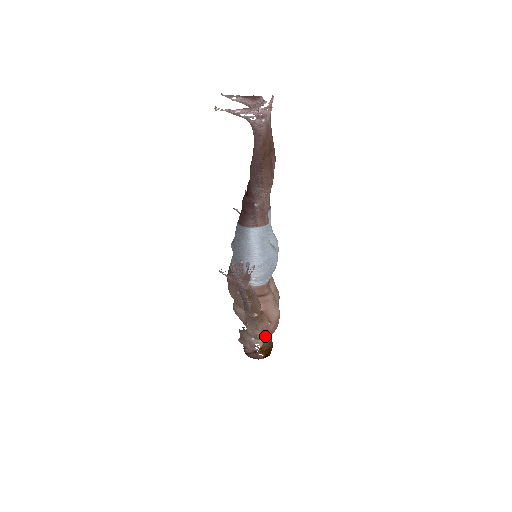
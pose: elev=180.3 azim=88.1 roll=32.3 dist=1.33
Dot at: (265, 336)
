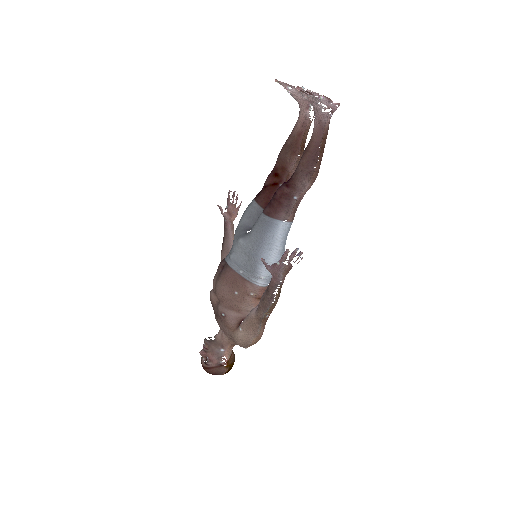
Dot at: occluded
